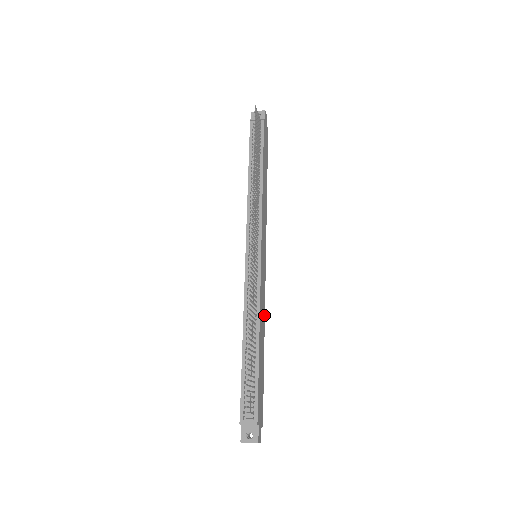
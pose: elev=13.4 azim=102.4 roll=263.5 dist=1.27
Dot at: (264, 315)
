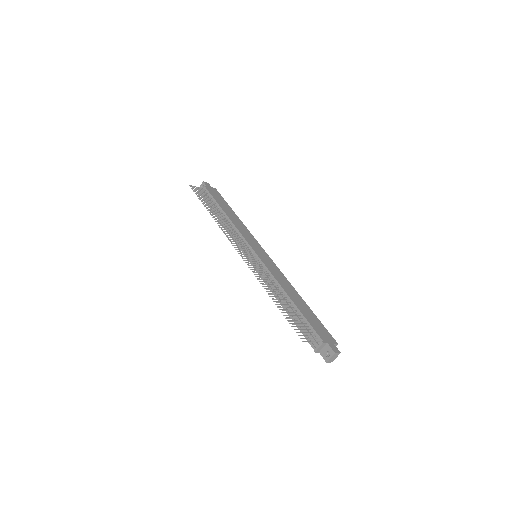
Dot at: (288, 282)
